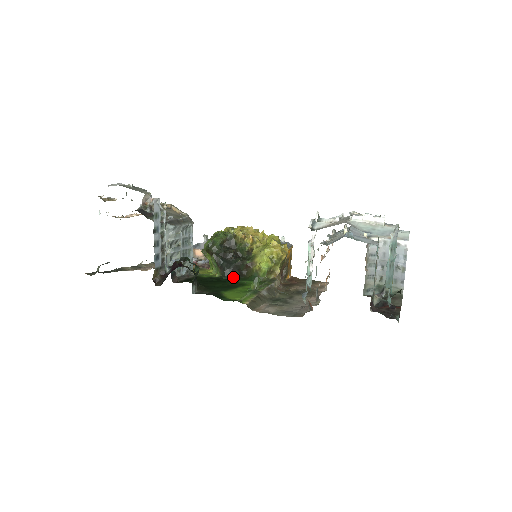
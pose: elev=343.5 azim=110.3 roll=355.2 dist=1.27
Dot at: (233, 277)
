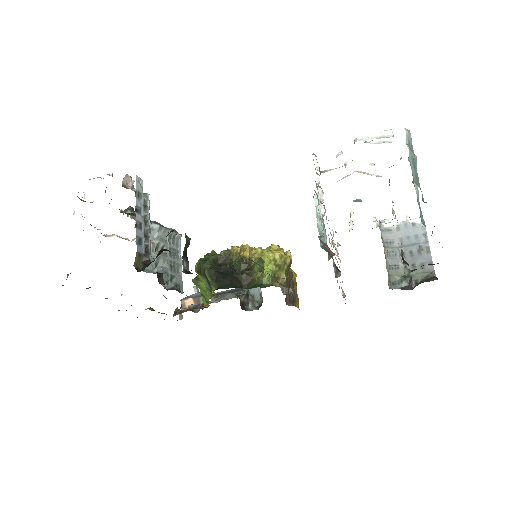
Dot at: (232, 287)
